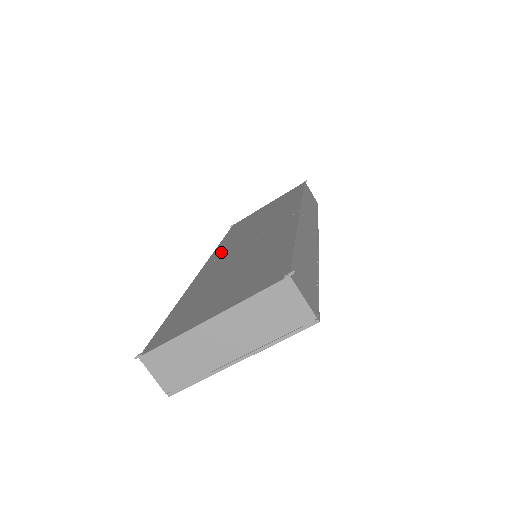
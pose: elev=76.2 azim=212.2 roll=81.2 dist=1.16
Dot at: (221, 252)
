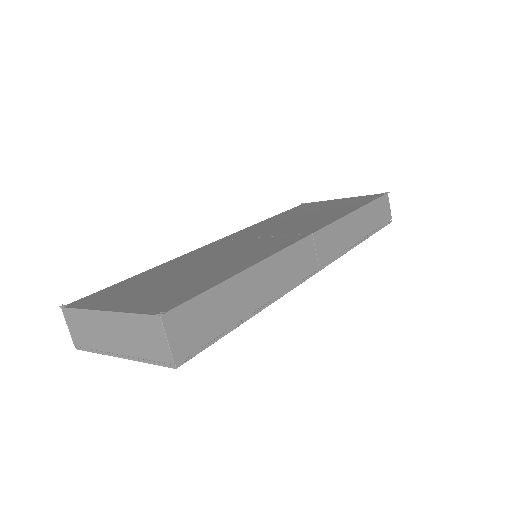
Dot at: (242, 233)
